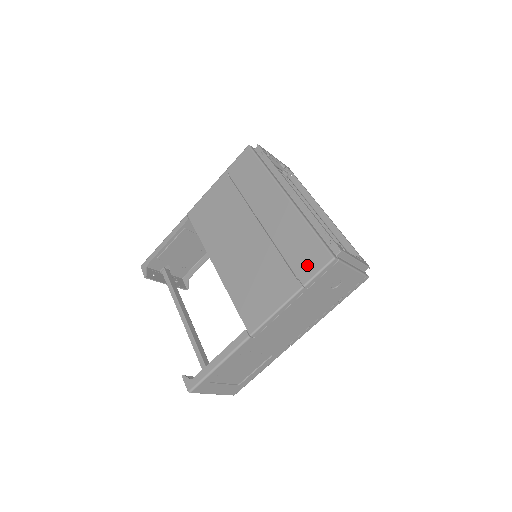
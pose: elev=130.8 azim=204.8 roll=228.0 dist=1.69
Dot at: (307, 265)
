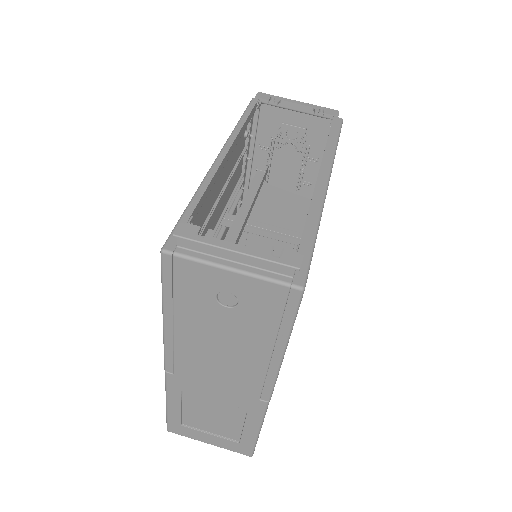
Dot at: occluded
